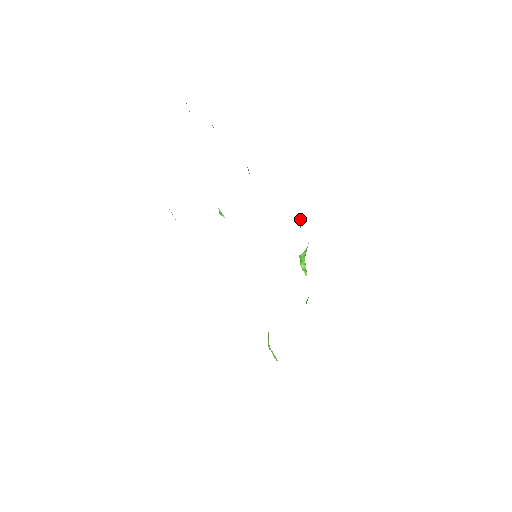
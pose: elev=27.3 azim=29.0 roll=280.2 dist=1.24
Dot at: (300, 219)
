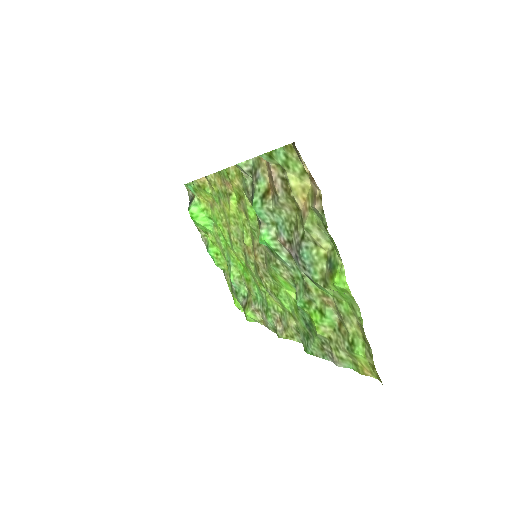
Dot at: (205, 181)
